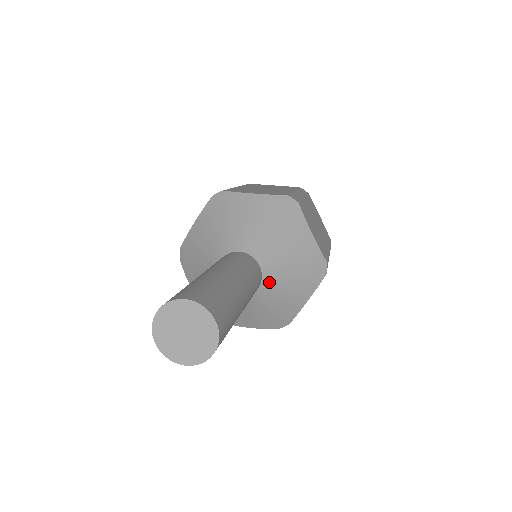
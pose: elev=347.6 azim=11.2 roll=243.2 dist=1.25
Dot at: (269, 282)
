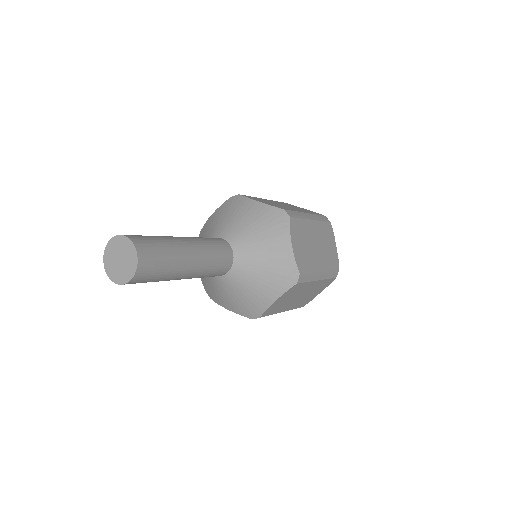
Dot at: (239, 270)
